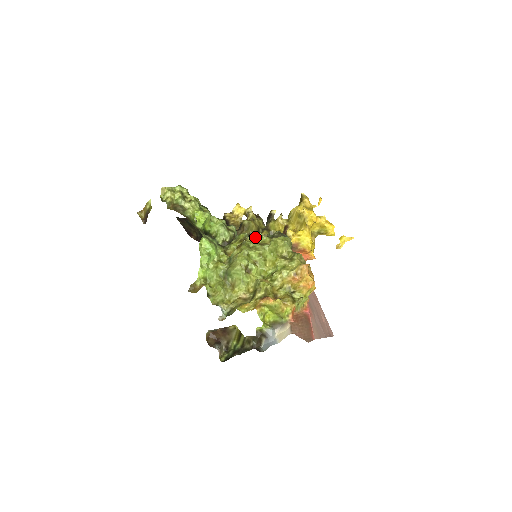
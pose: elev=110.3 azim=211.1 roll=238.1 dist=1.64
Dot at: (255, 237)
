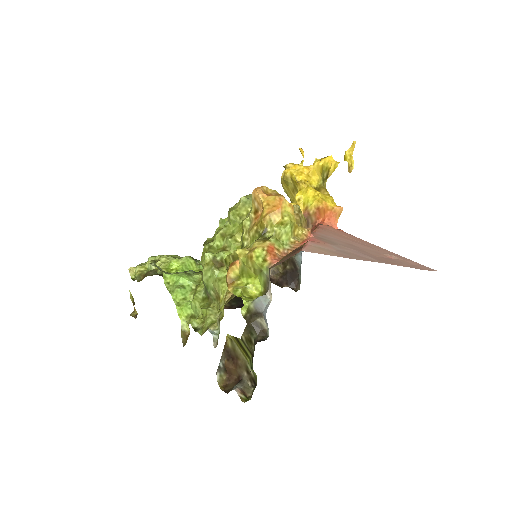
Dot at: (217, 228)
